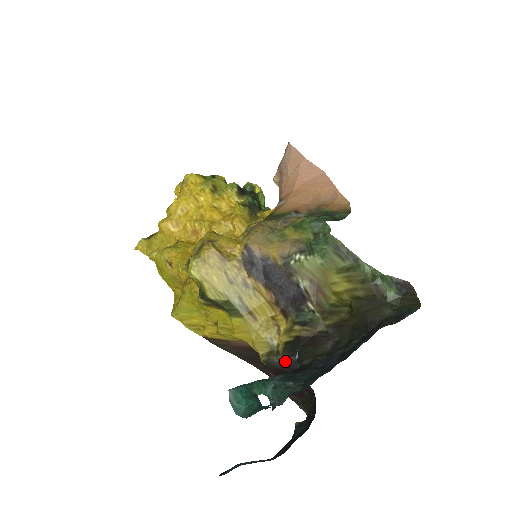
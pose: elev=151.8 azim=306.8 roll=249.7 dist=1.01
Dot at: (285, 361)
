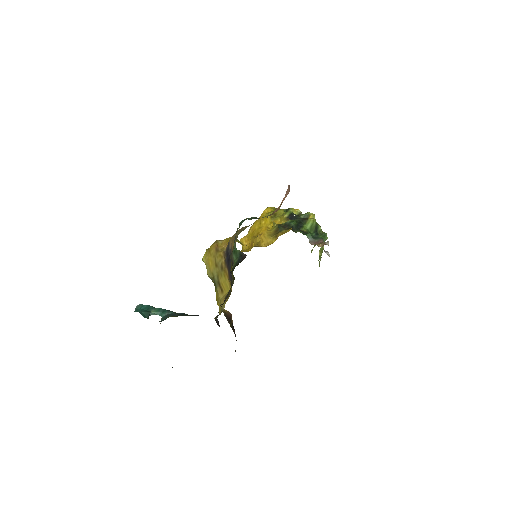
Dot at: occluded
